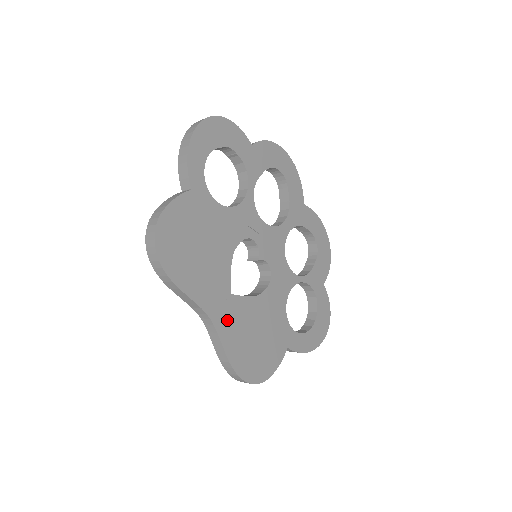
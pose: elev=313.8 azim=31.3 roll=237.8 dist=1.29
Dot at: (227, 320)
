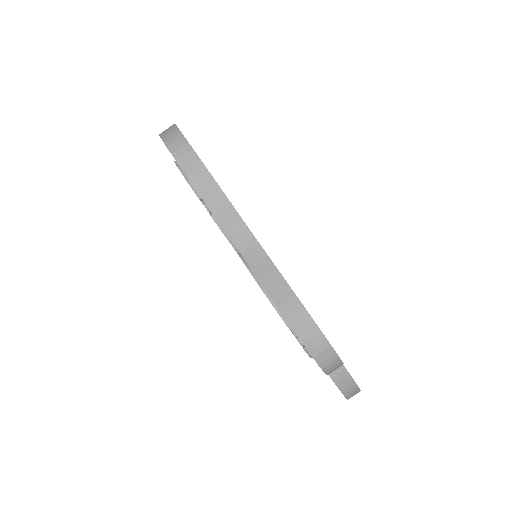
Dot at: occluded
